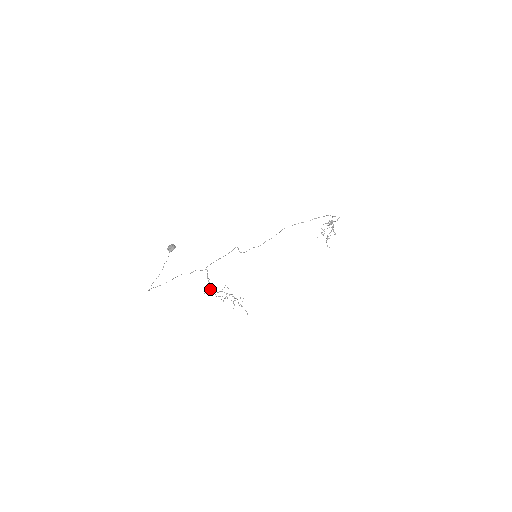
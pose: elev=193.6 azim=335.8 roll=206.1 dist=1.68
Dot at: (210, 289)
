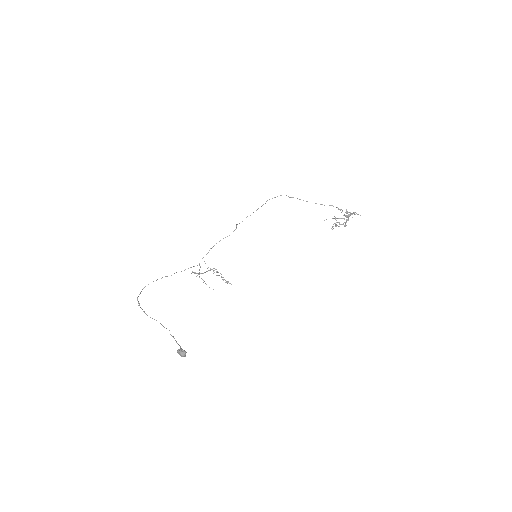
Dot at: occluded
